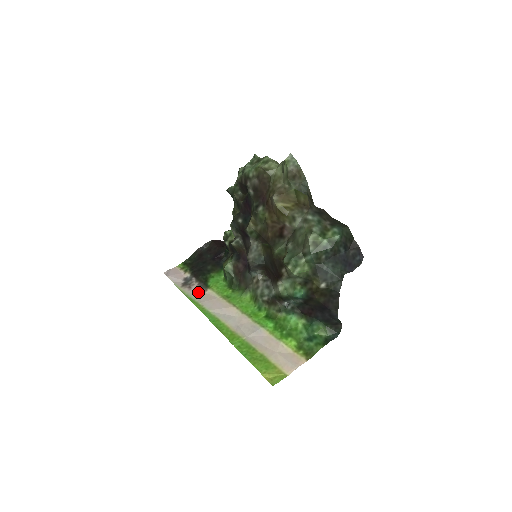
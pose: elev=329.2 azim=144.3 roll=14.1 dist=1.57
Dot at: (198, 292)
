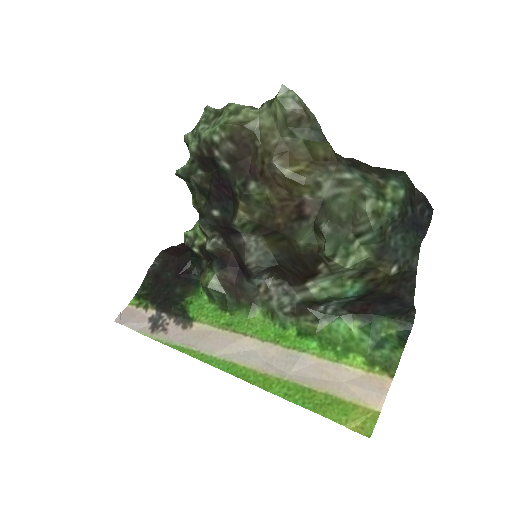
Dot at: (181, 333)
